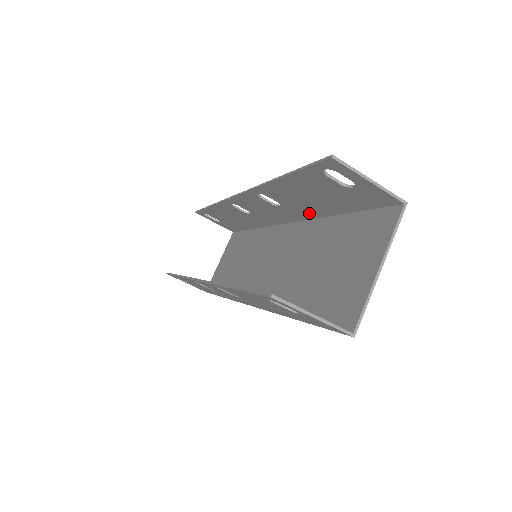
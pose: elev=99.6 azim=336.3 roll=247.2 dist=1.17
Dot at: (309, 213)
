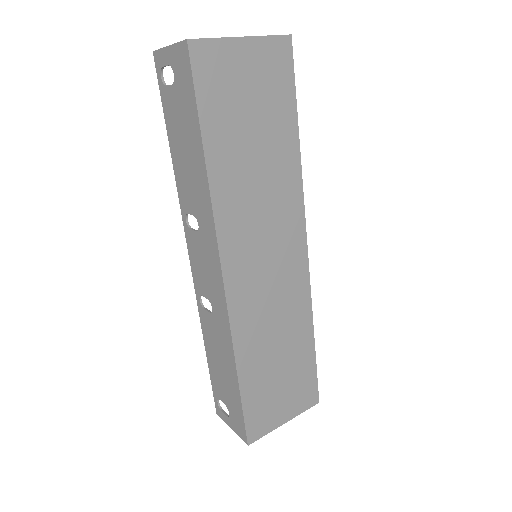
Dot at: occluded
